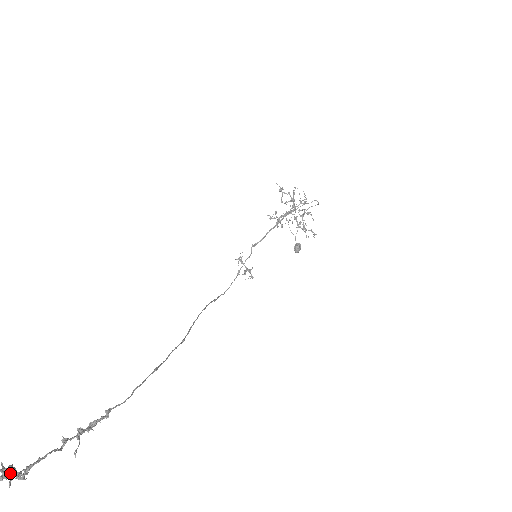
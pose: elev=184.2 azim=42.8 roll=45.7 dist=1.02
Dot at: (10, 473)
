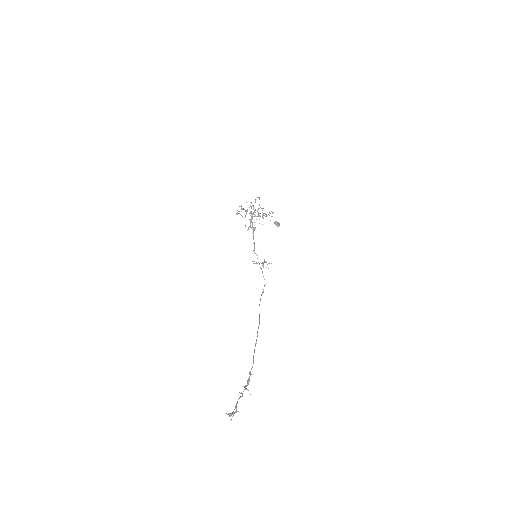
Dot at: (231, 413)
